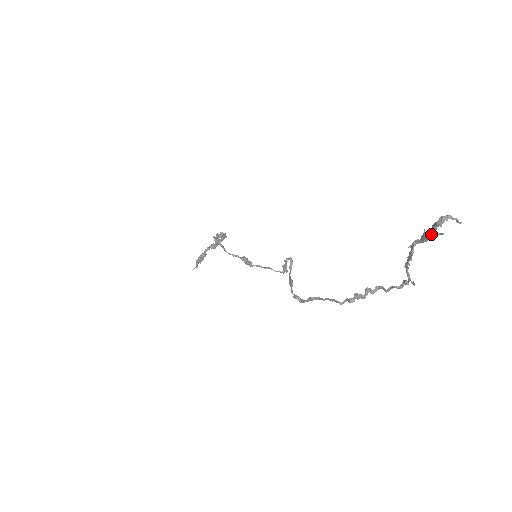
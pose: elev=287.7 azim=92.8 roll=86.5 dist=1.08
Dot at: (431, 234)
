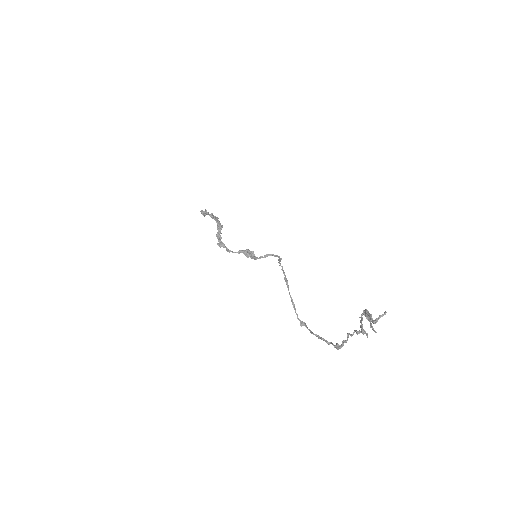
Dot at: (370, 325)
